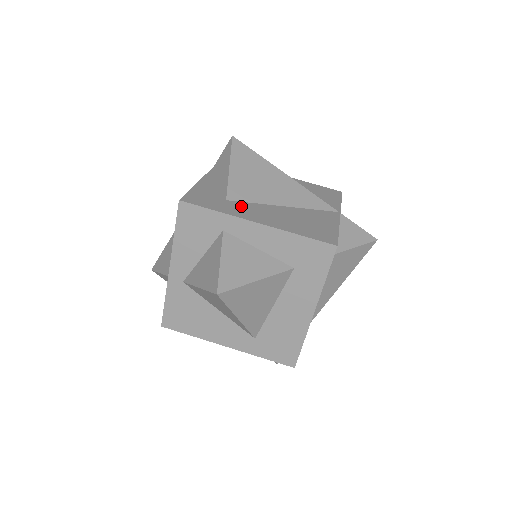
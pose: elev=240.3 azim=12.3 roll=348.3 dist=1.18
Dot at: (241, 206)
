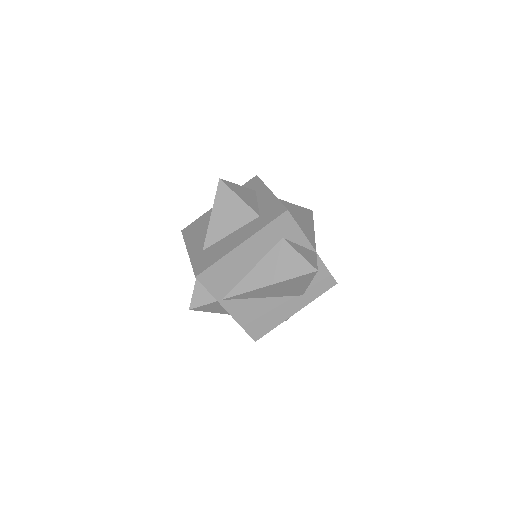
Dot at: occluded
